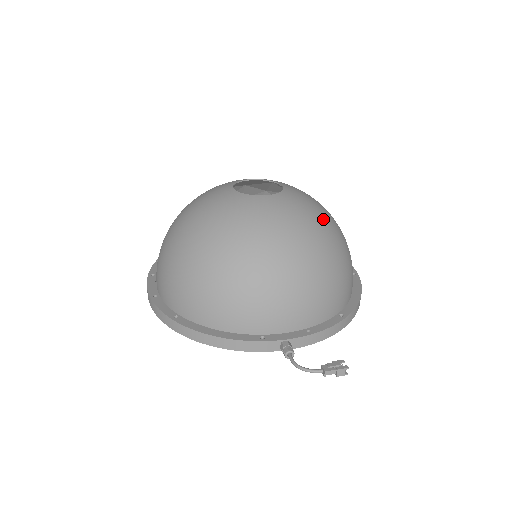
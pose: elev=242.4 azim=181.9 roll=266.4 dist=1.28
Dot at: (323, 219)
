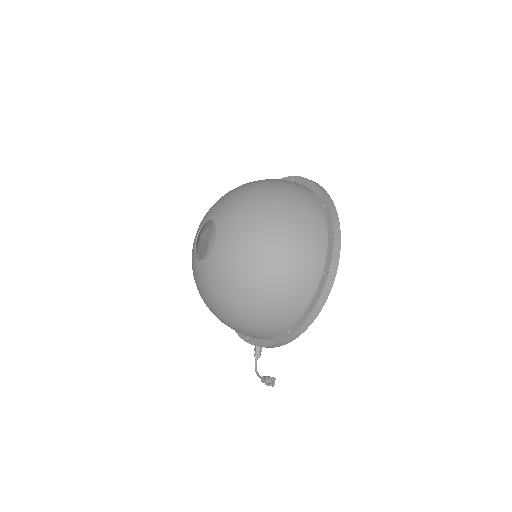
Dot at: (240, 276)
